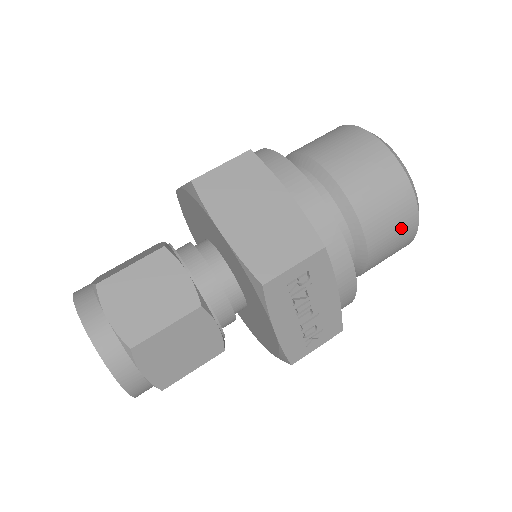
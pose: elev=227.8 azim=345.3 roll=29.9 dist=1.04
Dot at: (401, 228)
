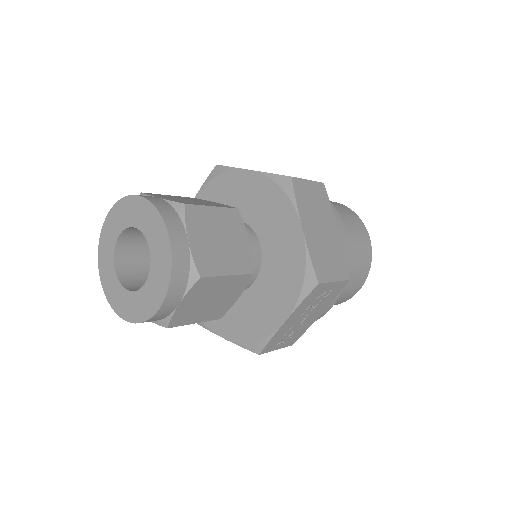
Dot at: (350, 292)
